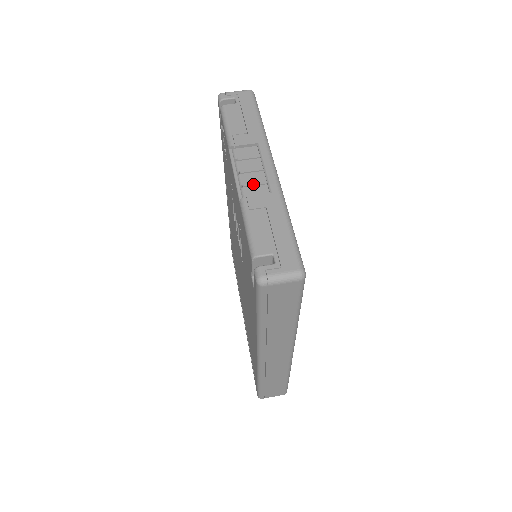
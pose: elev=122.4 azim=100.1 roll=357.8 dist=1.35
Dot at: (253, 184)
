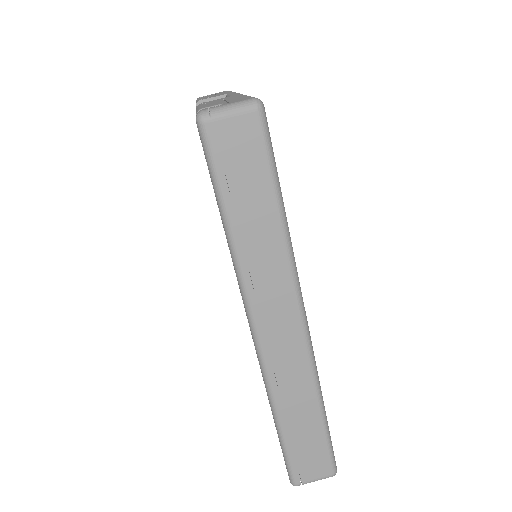
Dot at: occluded
